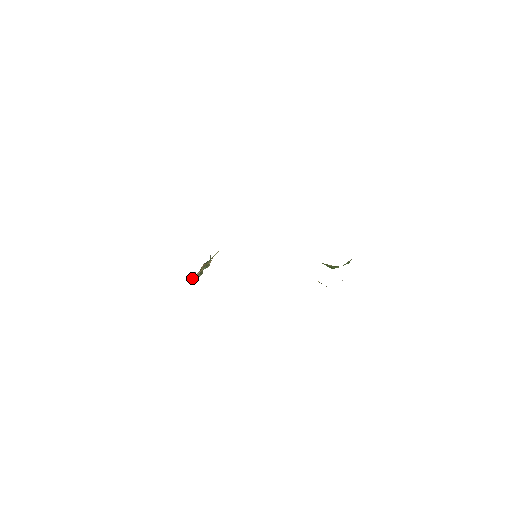
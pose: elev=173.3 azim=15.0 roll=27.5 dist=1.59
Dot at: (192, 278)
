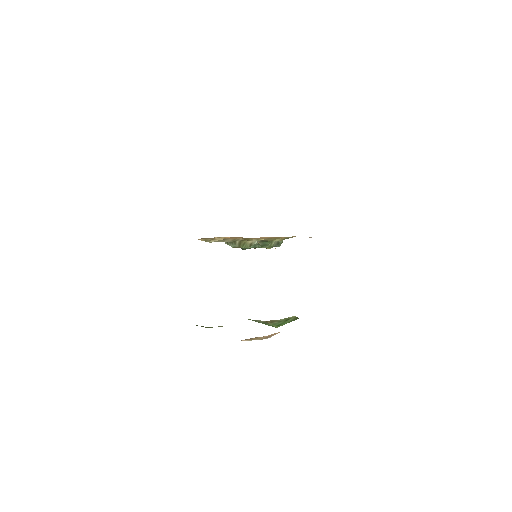
Dot at: (228, 243)
